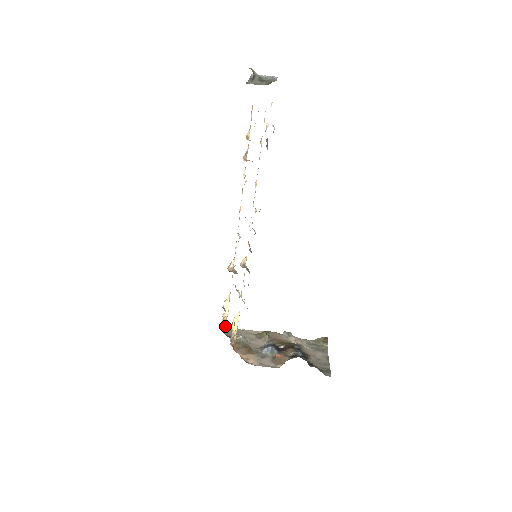
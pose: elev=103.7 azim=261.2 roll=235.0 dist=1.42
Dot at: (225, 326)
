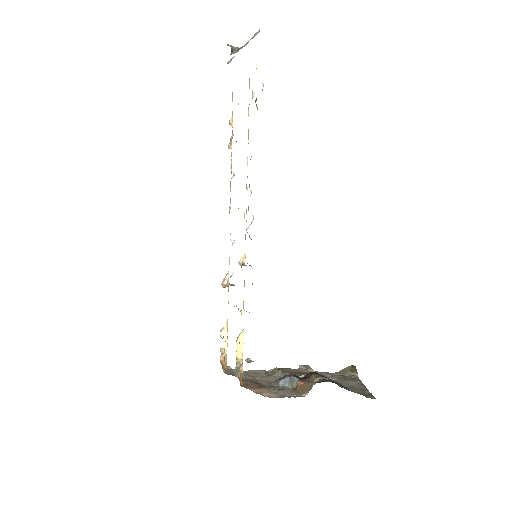
Dot at: (225, 366)
